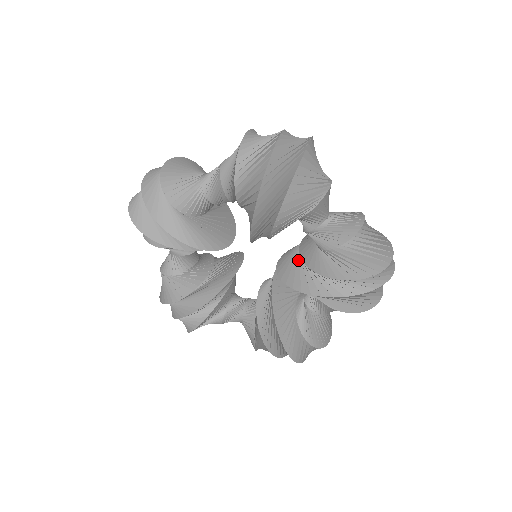
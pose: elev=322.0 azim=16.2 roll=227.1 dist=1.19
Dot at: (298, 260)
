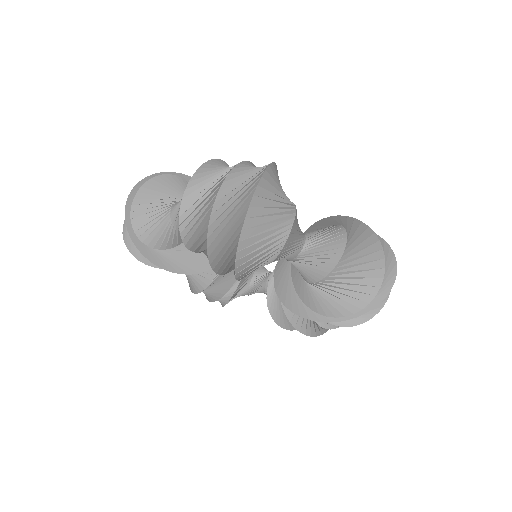
Dot at: (290, 272)
